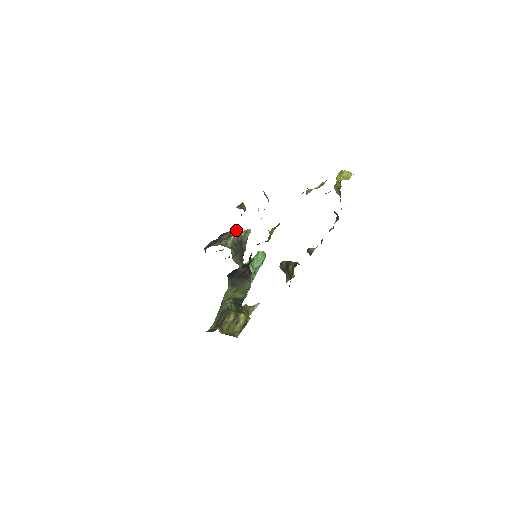
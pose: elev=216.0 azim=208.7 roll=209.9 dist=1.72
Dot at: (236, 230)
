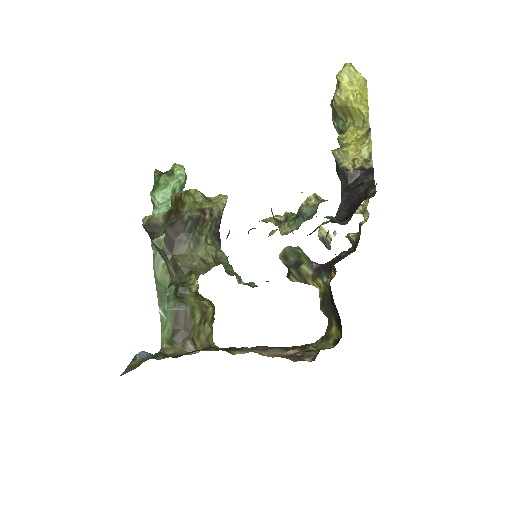
Dot at: (204, 200)
